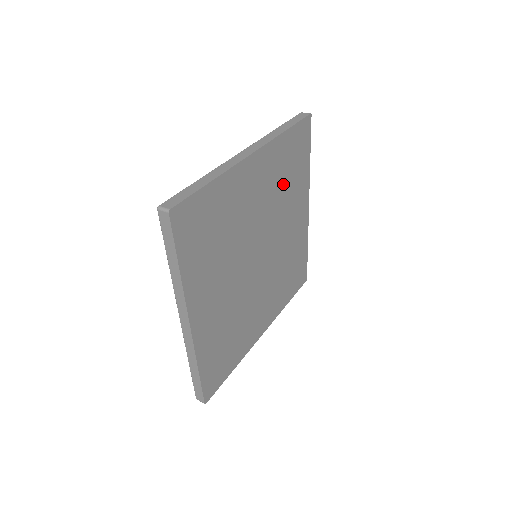
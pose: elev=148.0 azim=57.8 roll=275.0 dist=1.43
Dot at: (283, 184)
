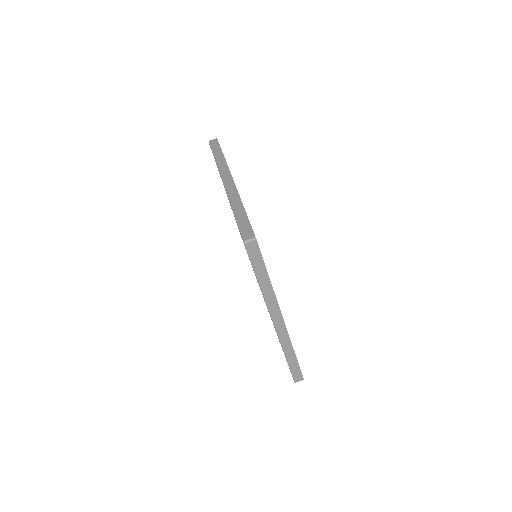
Dot at: occluded
